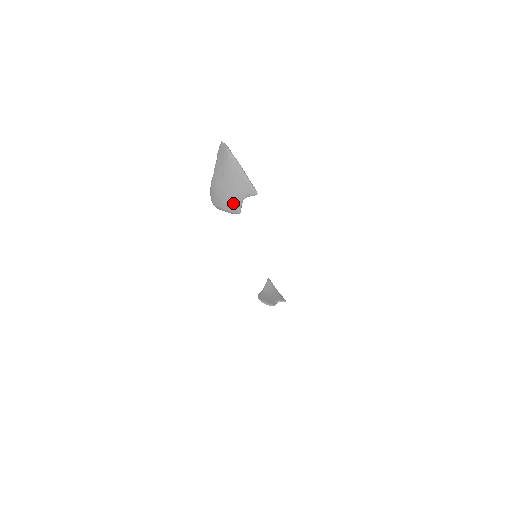
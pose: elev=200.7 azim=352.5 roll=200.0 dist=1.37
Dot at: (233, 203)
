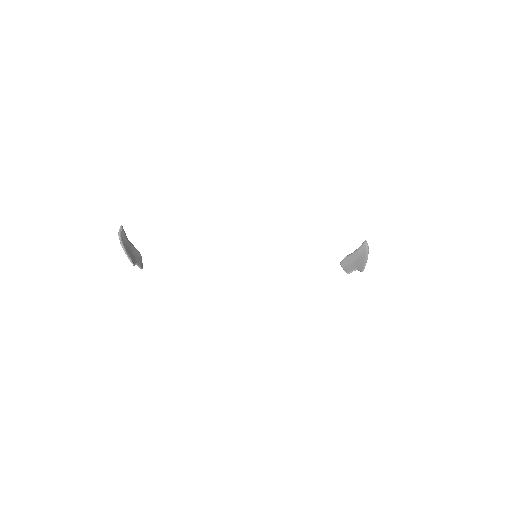
Dot at: occluded
